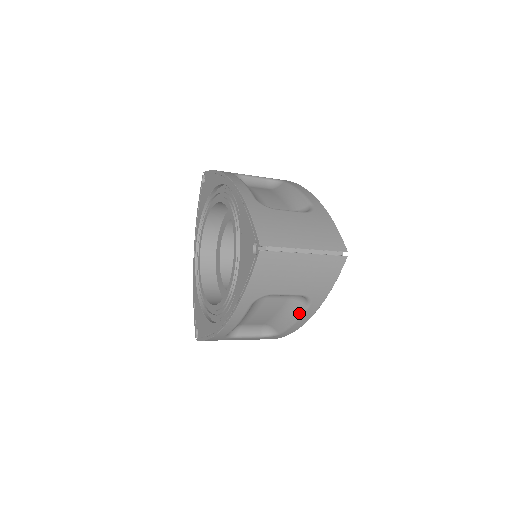
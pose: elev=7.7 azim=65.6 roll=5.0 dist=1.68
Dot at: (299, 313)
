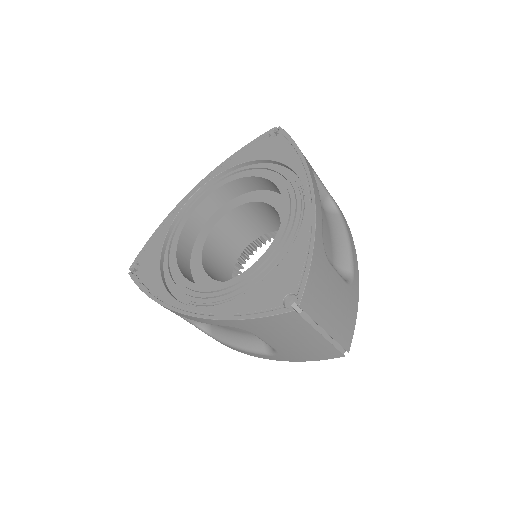
Dot at: (252, 349)
